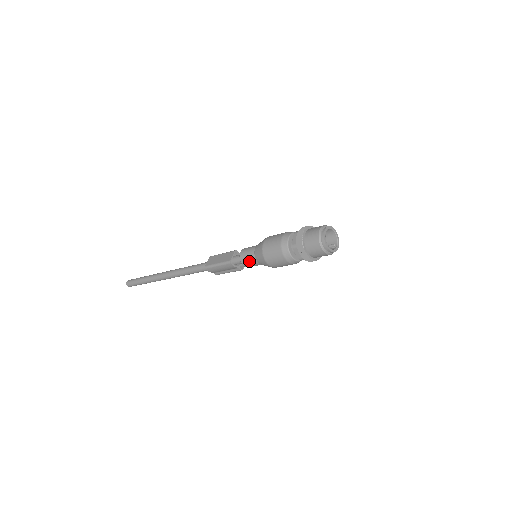
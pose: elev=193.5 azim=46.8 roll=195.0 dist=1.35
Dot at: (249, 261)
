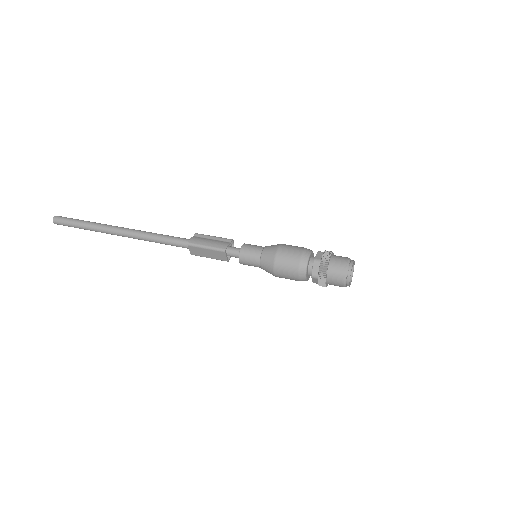
Dot at: occluded
